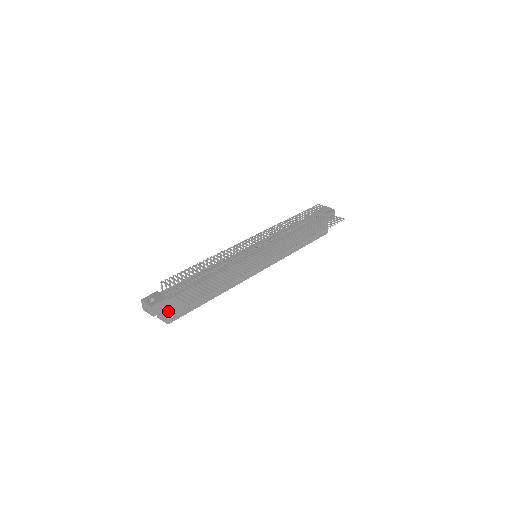
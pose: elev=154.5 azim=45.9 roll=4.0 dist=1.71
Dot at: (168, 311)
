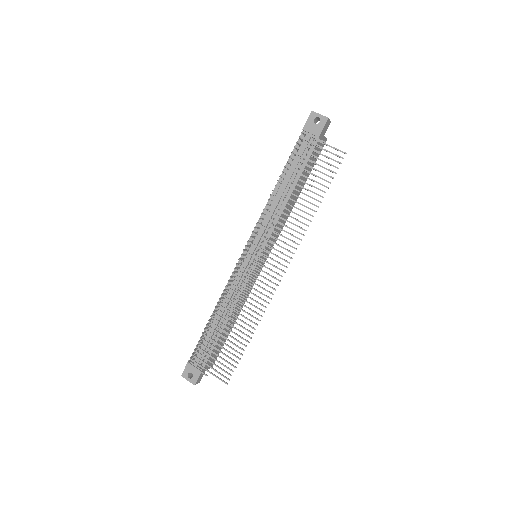
Dot at: (207, 368)
